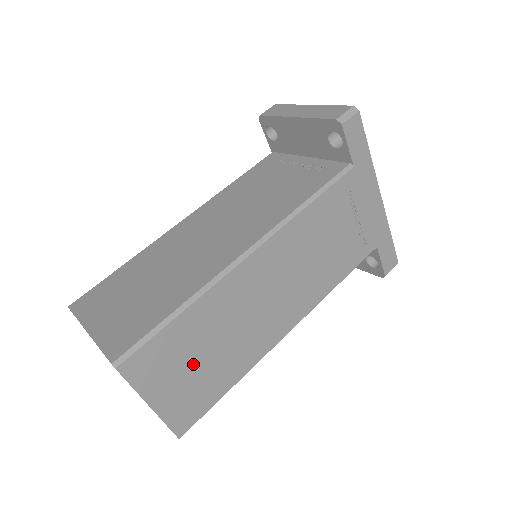
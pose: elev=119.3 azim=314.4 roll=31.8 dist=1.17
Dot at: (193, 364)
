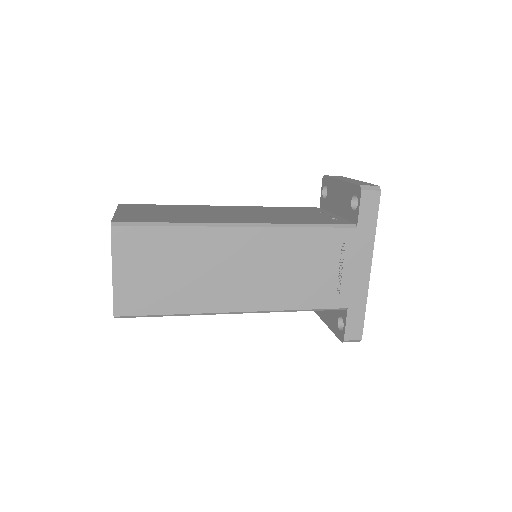
Dot at: (158, 270)
